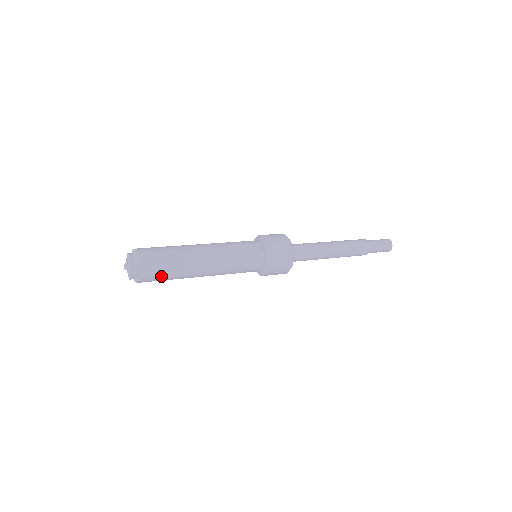
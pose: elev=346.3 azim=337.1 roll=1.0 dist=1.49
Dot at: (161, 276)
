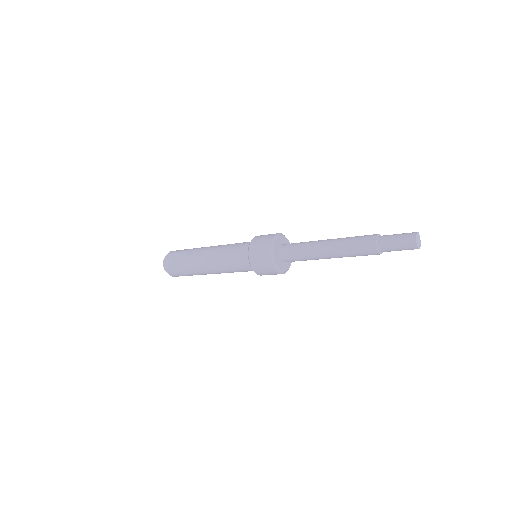
Dot at: (178, 267)
